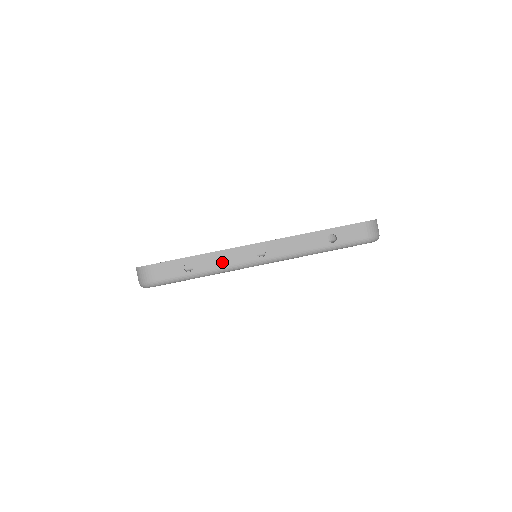
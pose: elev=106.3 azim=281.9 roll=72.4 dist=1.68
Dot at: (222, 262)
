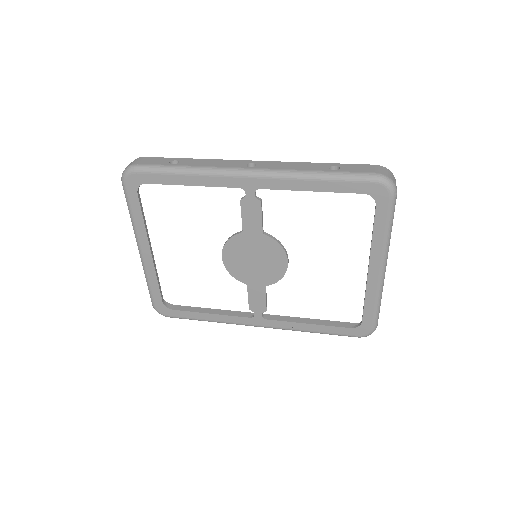
Dot at: (208, 164)
